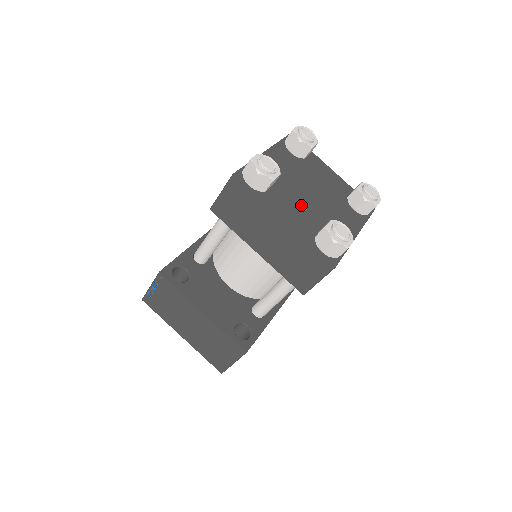
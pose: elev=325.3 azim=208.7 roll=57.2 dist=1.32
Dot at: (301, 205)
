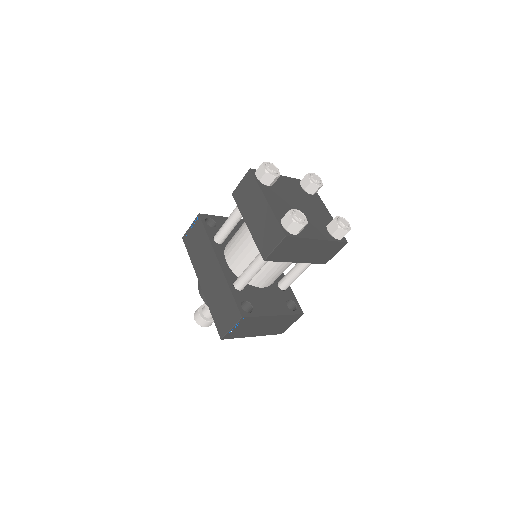
Dot at: (308, 220)
